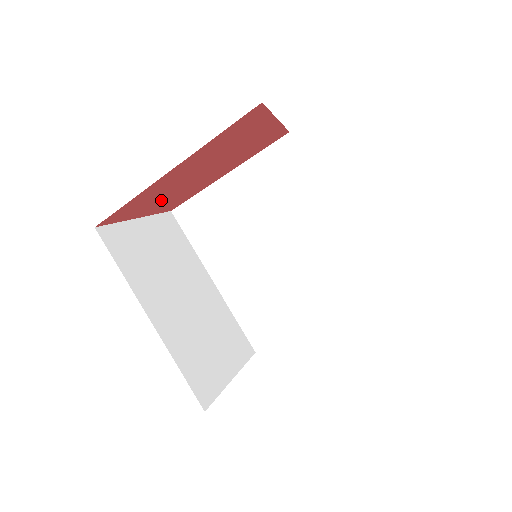
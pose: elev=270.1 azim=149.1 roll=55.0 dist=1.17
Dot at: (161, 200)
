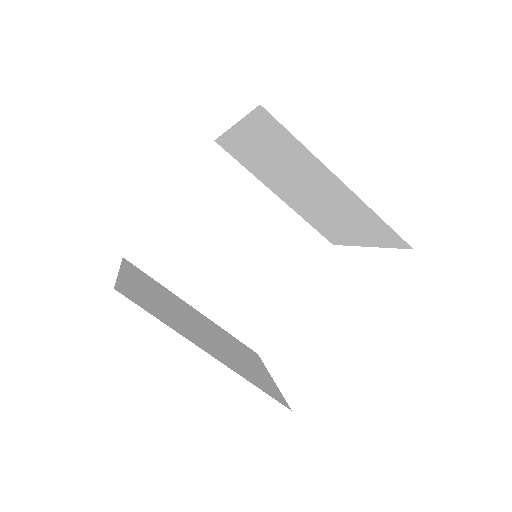
Dot at: occluded
